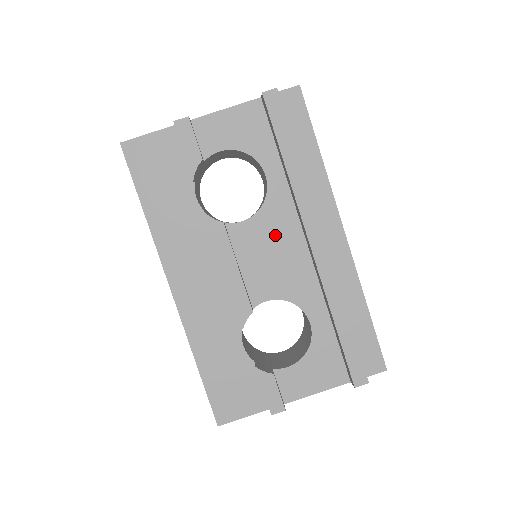
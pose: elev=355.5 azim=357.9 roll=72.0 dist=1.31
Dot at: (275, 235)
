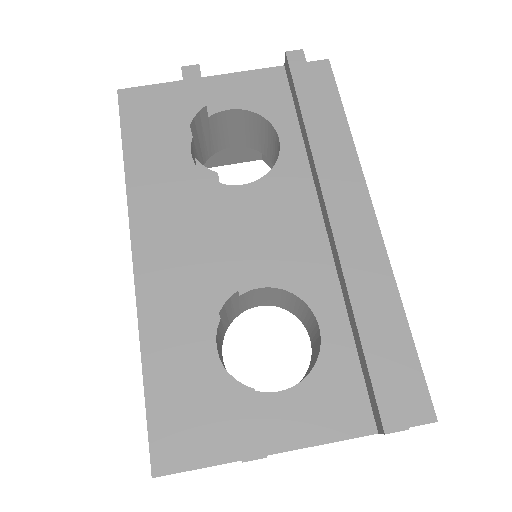
Dot at: (283, 205)
